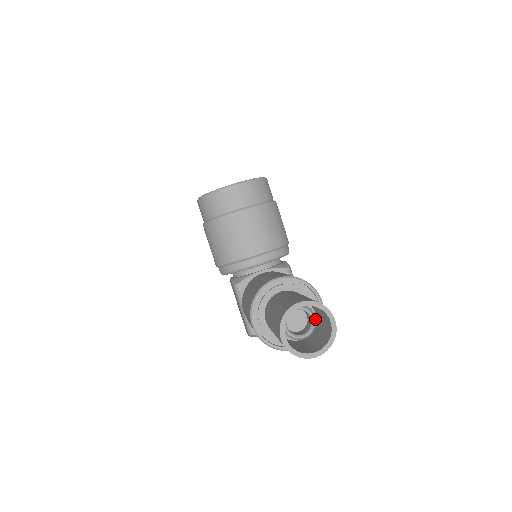
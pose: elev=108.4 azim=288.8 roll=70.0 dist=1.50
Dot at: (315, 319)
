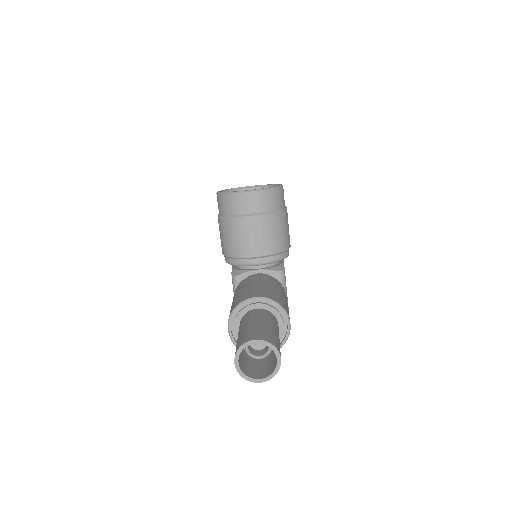
Dot at: occluded
